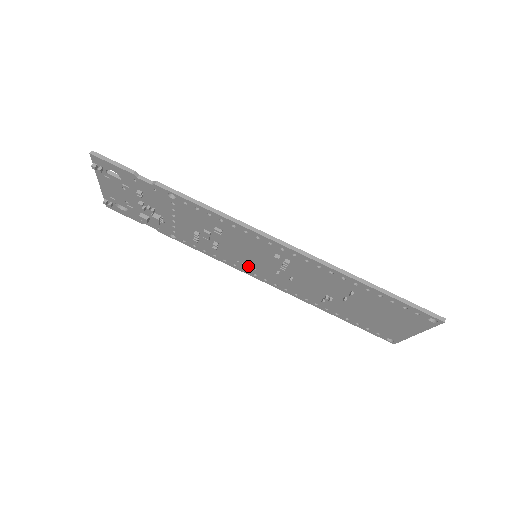
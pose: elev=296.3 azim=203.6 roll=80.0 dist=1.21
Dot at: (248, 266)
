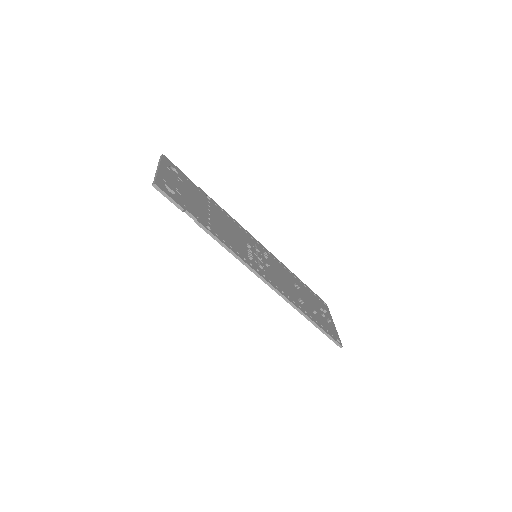
Dot at: occluded
